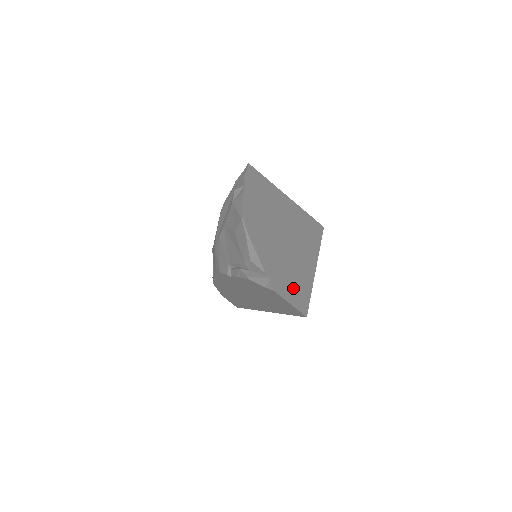
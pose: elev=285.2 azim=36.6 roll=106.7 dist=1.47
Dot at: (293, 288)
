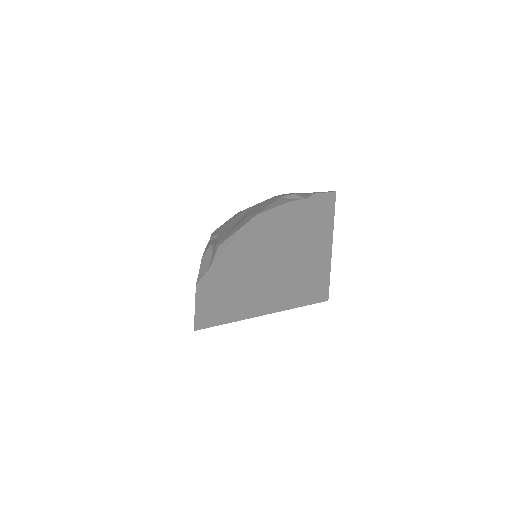
Dot at: (218, 302)
